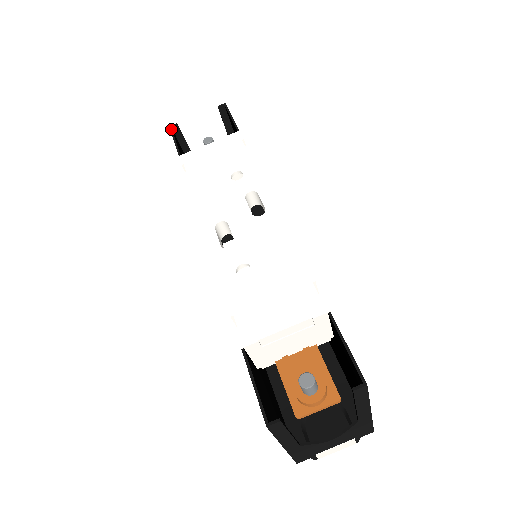
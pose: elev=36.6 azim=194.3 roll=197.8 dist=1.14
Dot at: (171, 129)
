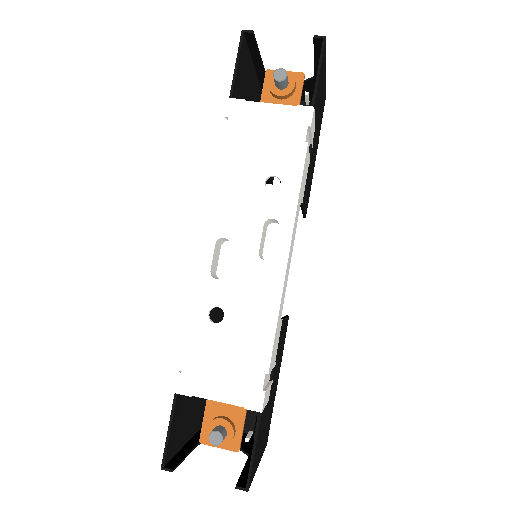
Dot at: (241, 38)
